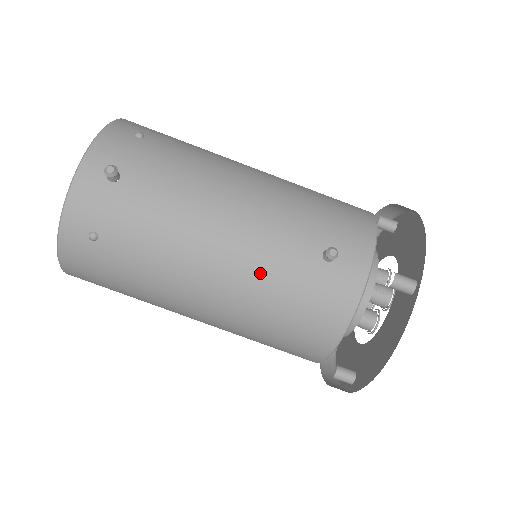
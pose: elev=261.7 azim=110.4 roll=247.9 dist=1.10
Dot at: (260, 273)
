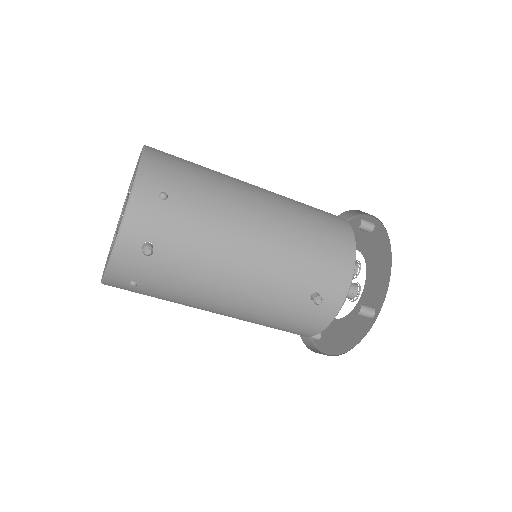
Dot at: (263, 306)
